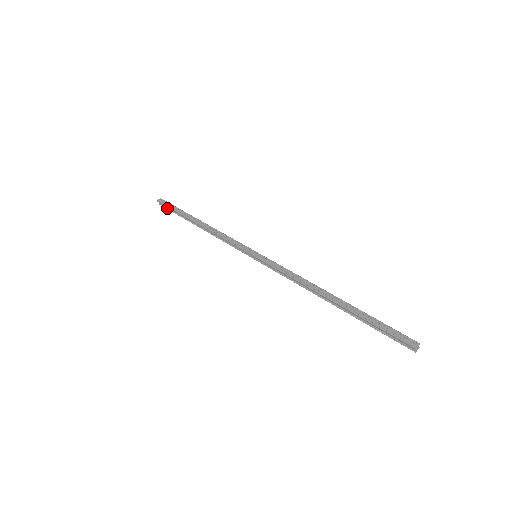
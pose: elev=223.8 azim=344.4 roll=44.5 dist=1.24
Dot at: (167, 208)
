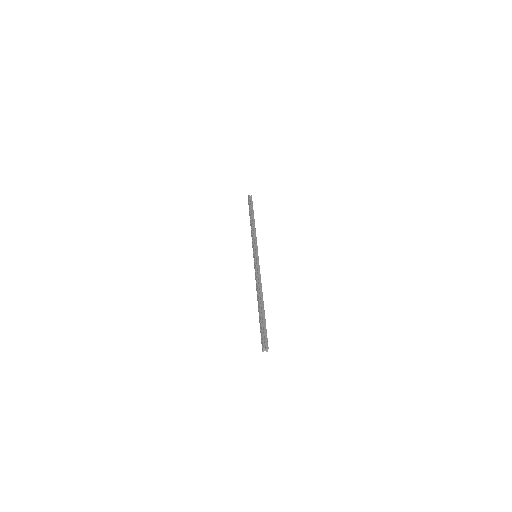
Dot at: occluded
